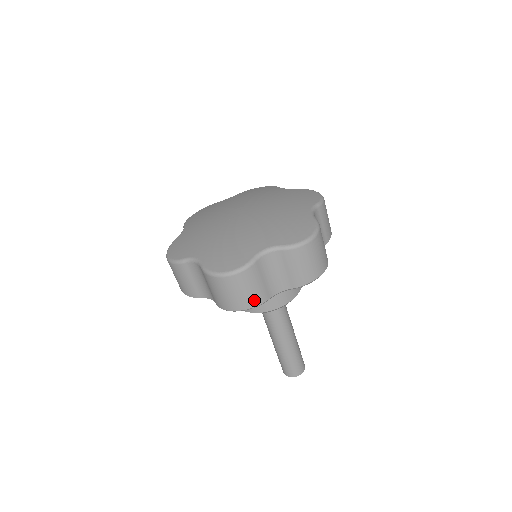
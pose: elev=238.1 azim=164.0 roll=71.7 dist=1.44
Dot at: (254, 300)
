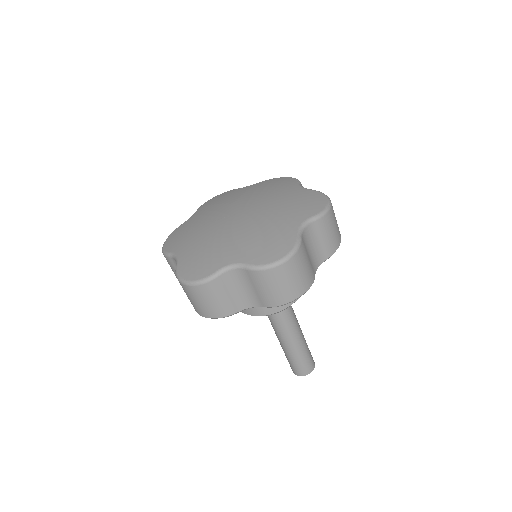
Dot at: (219, 312)
